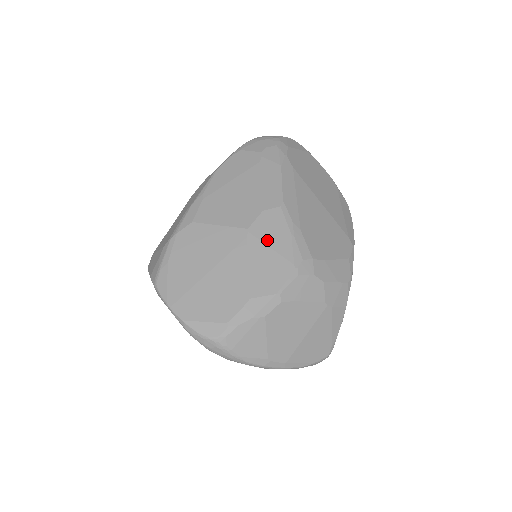
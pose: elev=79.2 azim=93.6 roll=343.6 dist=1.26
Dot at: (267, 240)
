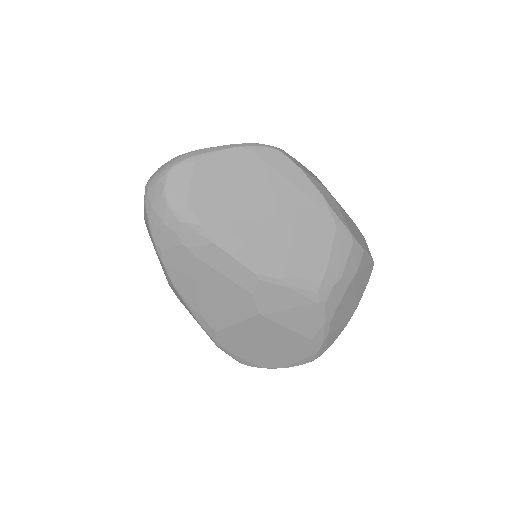
Dot at: (280, 307)
